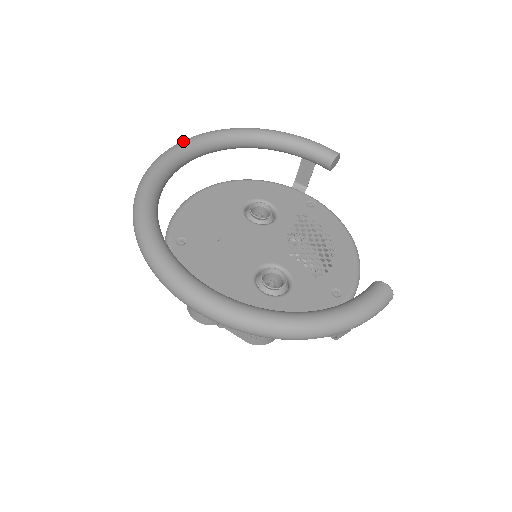
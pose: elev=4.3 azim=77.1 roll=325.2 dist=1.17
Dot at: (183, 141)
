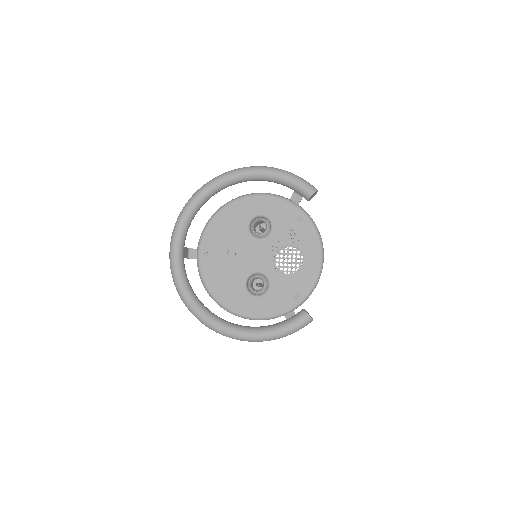
Dot at: (201, 189)
